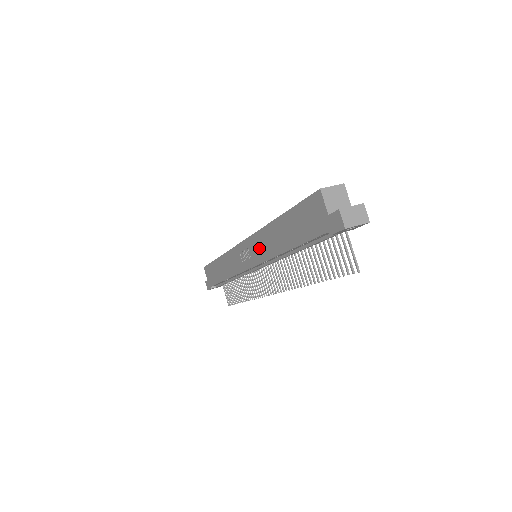
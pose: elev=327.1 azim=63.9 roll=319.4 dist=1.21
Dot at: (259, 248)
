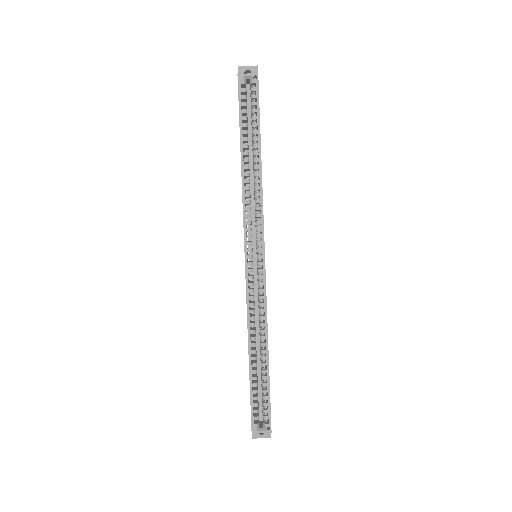
Dot at: occluded
